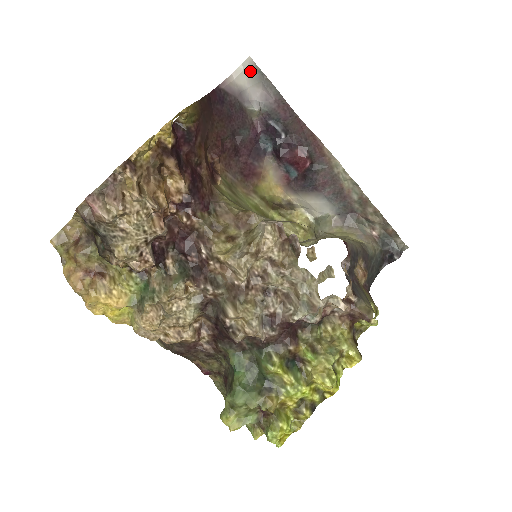
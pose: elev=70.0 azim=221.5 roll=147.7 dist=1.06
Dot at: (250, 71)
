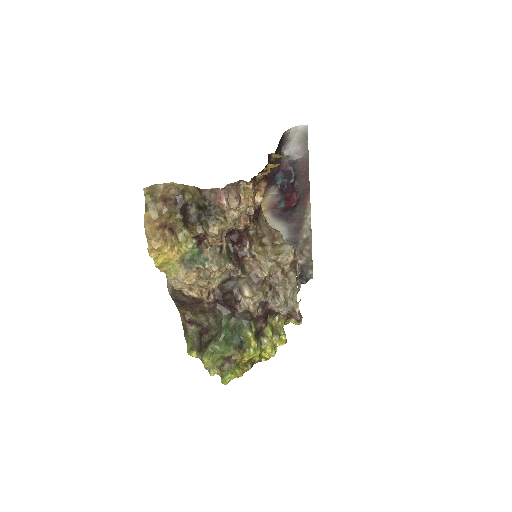
Dot at: (301, 132)
